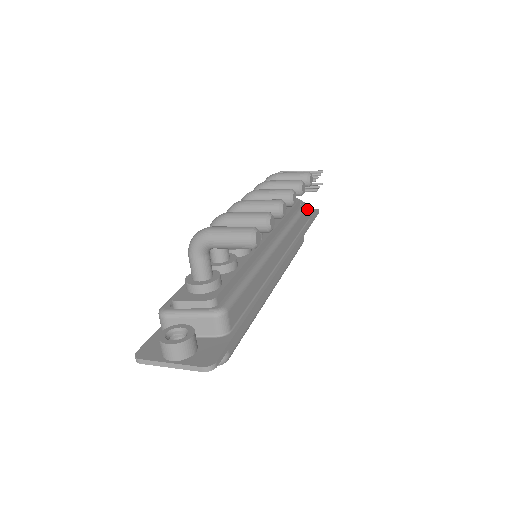
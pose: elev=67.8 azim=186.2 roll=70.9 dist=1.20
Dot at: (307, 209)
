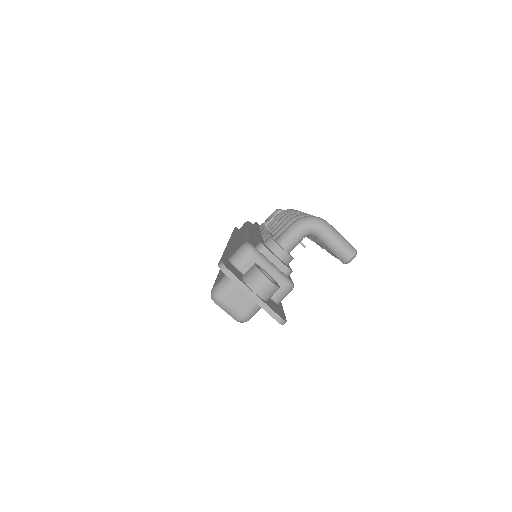
Dot at: occluded
